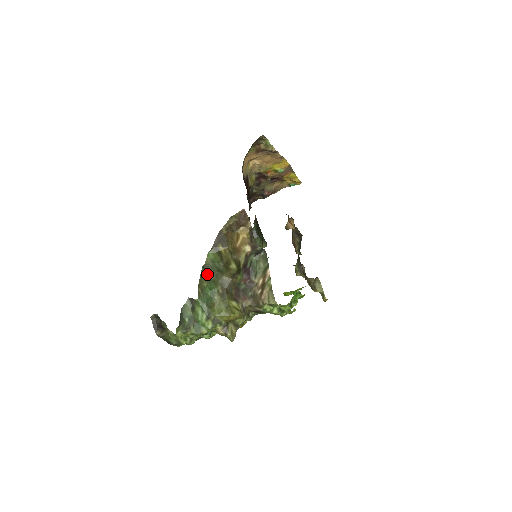
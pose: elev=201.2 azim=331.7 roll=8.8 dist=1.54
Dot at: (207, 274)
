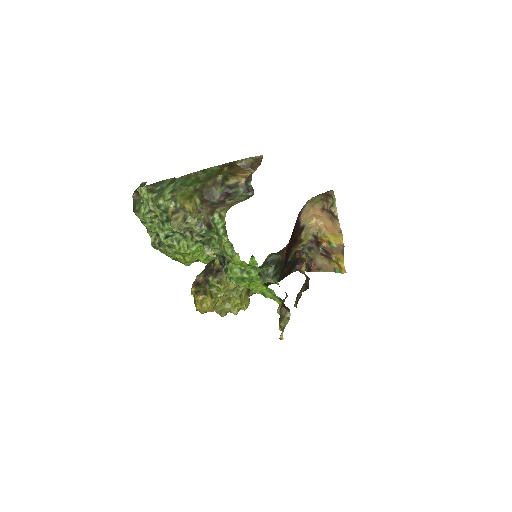
Dot at: (201, 176)
